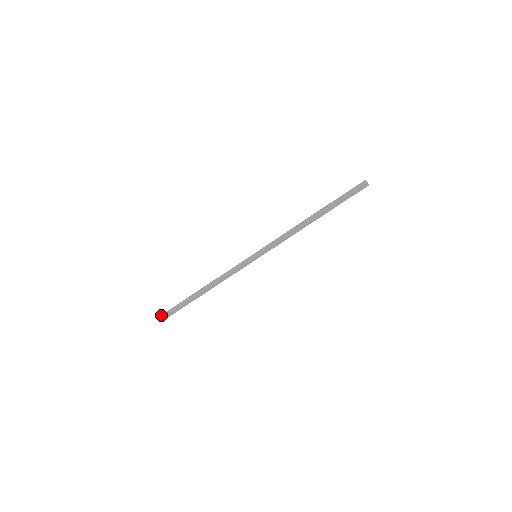
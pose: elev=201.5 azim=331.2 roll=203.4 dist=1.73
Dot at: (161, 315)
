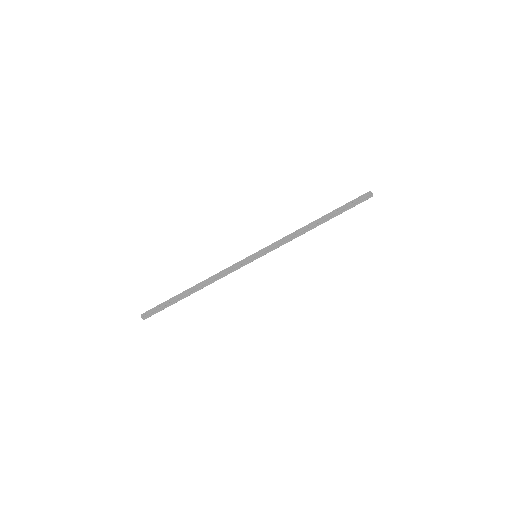
Dot at: (145, 316)
